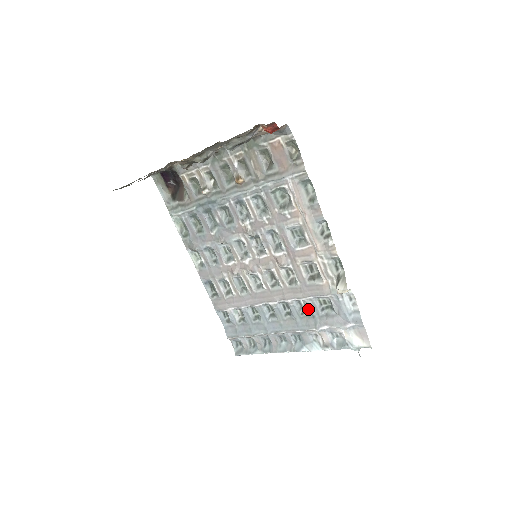
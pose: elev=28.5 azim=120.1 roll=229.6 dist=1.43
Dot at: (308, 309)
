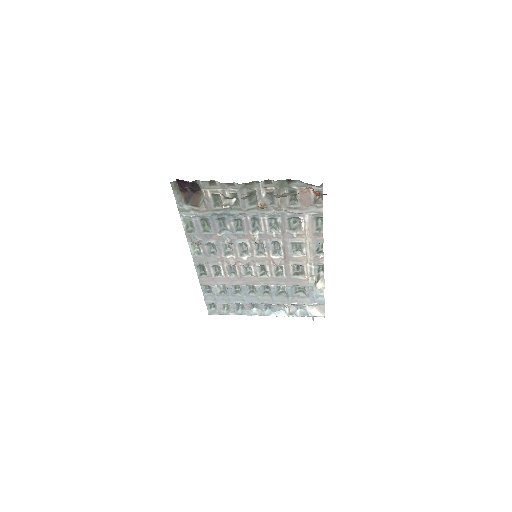
Dot at: (285, 291)
